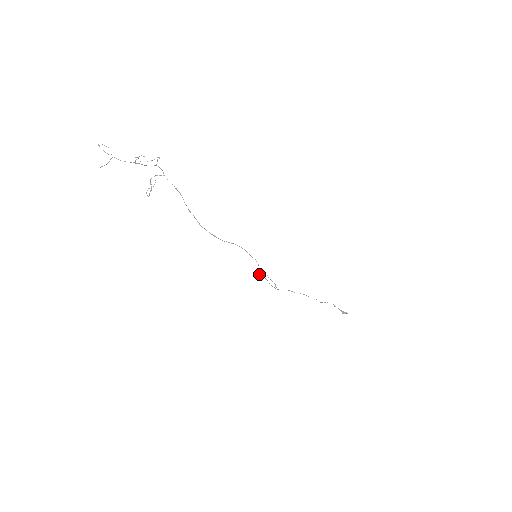
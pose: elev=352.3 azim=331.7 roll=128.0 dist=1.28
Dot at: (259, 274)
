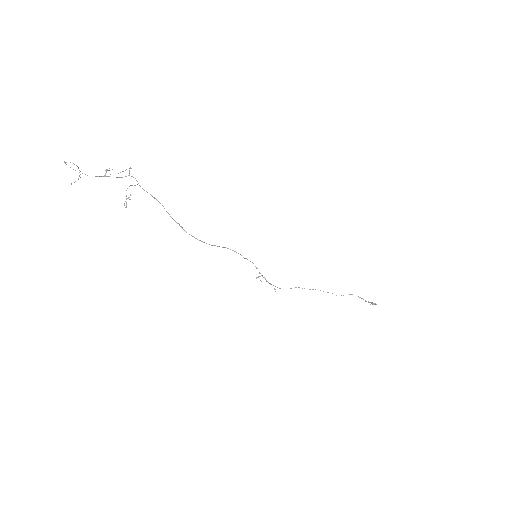
Dot at: (257, 277)
